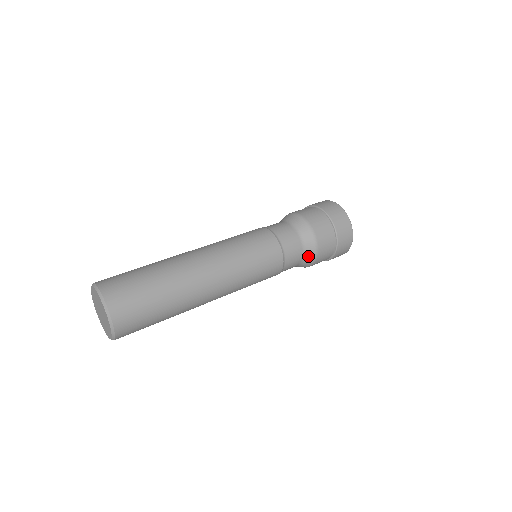
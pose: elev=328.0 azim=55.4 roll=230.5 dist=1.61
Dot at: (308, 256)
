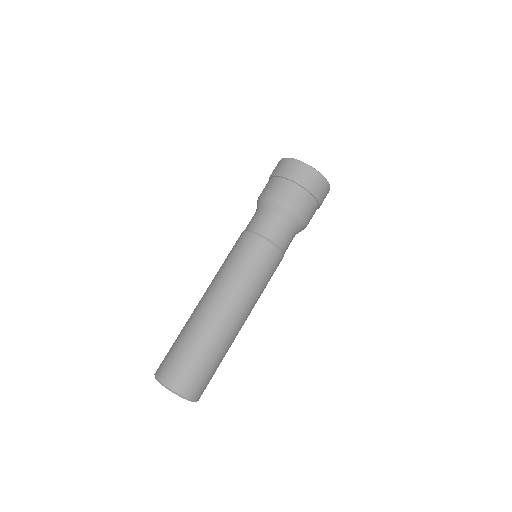
Dot at: occluded
